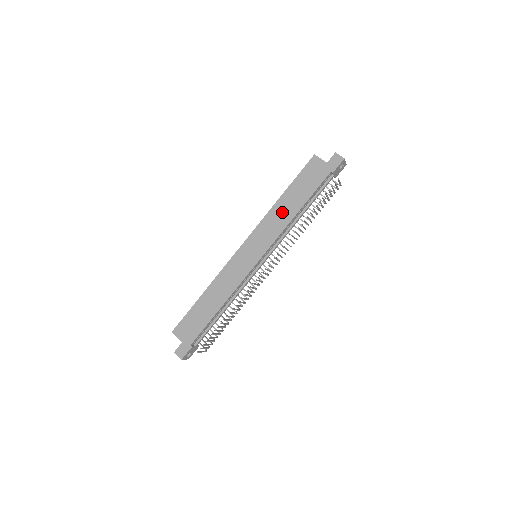
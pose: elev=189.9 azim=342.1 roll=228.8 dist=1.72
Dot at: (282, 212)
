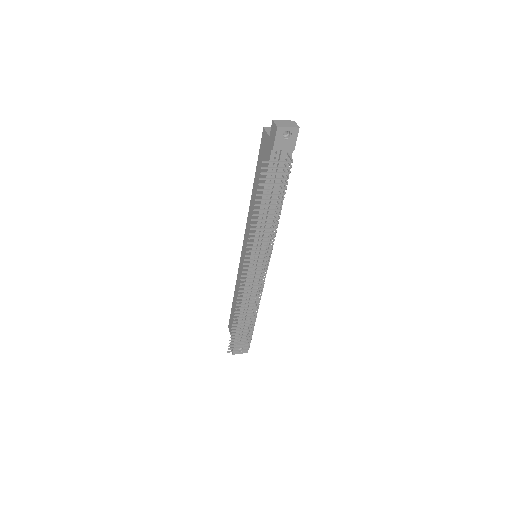
Dot at: (254, 207)
